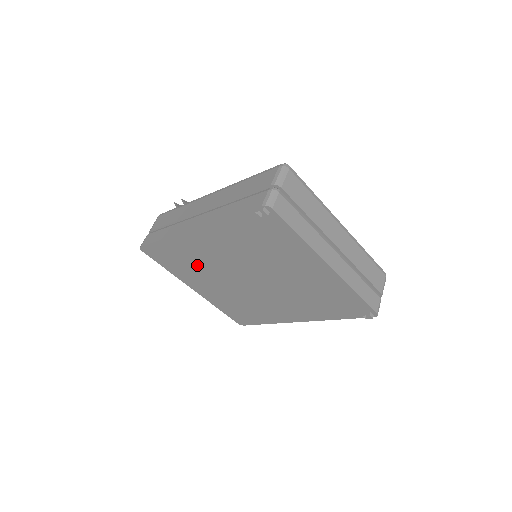
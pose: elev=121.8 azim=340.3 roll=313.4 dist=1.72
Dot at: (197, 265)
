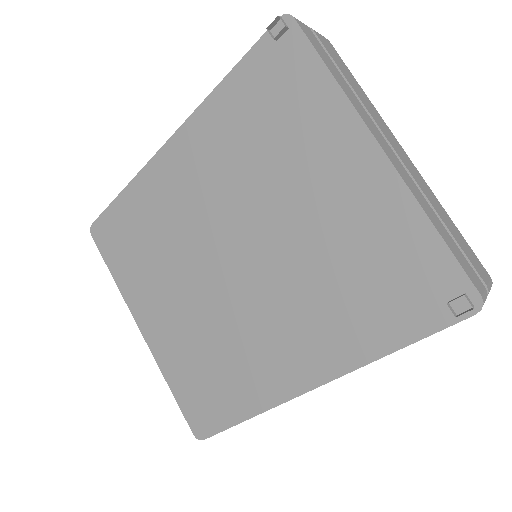
Dot at: (159, 244)
